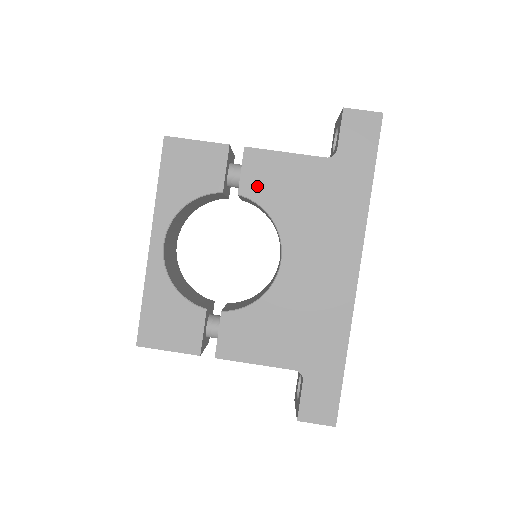
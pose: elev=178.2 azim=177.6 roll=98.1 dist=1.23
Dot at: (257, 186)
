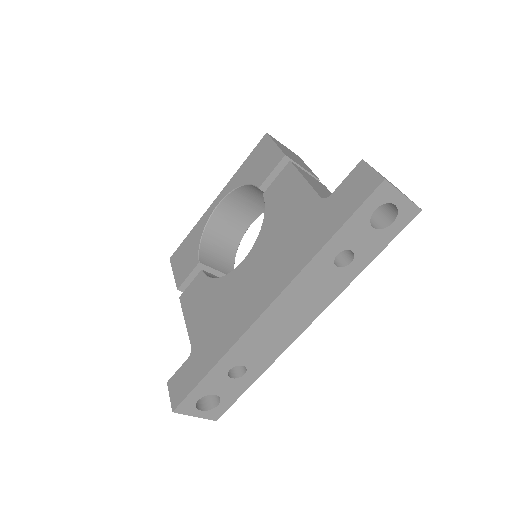
Dot at: (274, 195)
